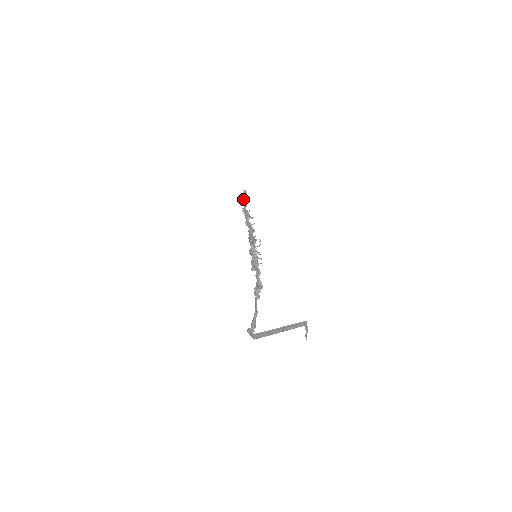
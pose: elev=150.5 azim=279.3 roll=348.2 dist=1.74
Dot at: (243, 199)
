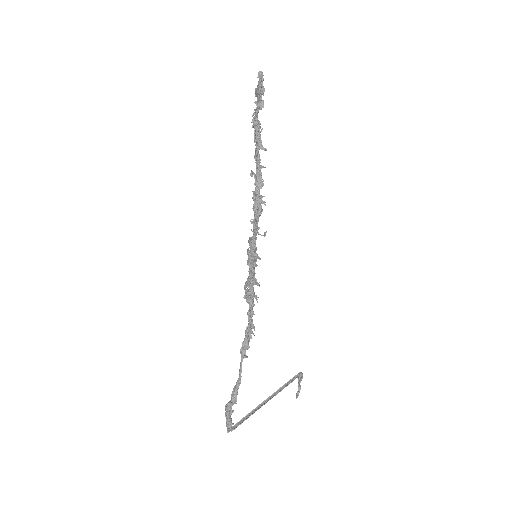
Dot at: (256, 89)
